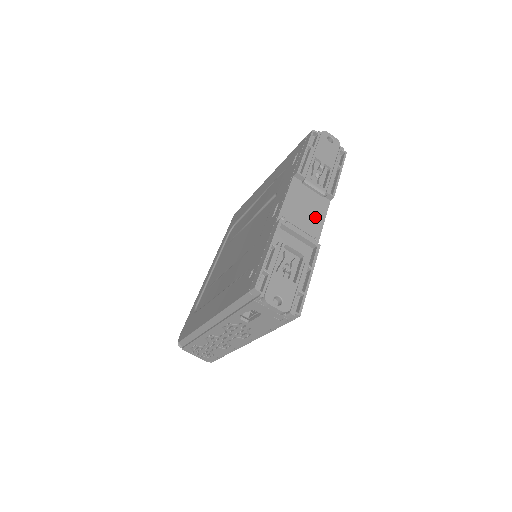
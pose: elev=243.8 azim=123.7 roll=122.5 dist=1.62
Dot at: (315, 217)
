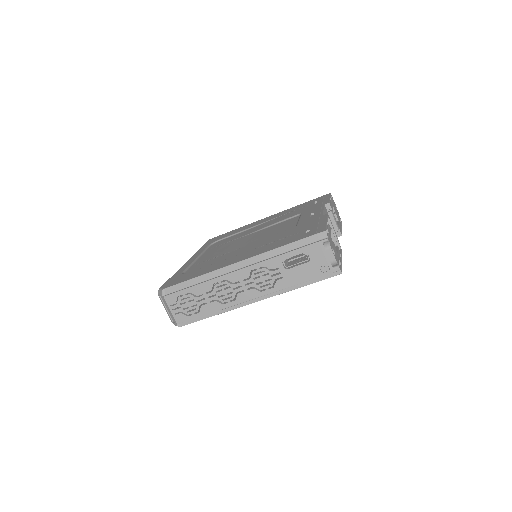
Dot at: occluded
